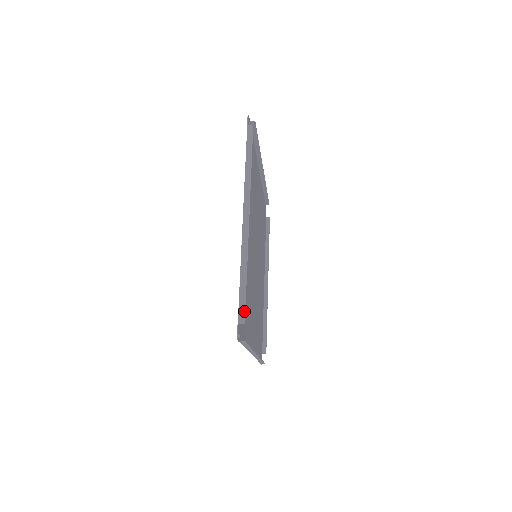
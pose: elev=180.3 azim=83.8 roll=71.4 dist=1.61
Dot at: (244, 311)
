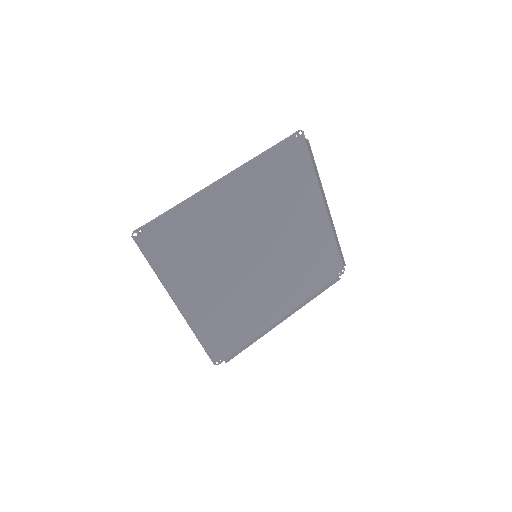
Dot at: occluded
